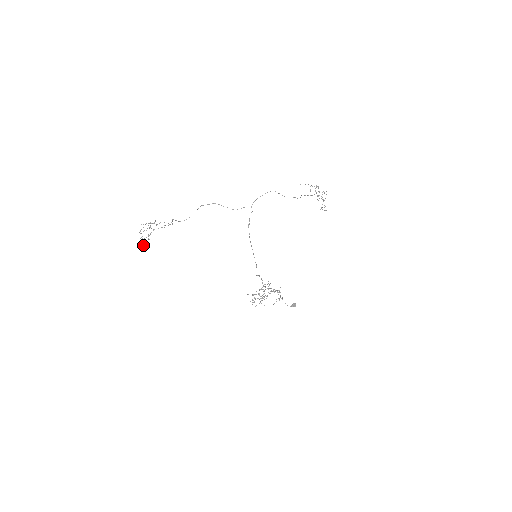
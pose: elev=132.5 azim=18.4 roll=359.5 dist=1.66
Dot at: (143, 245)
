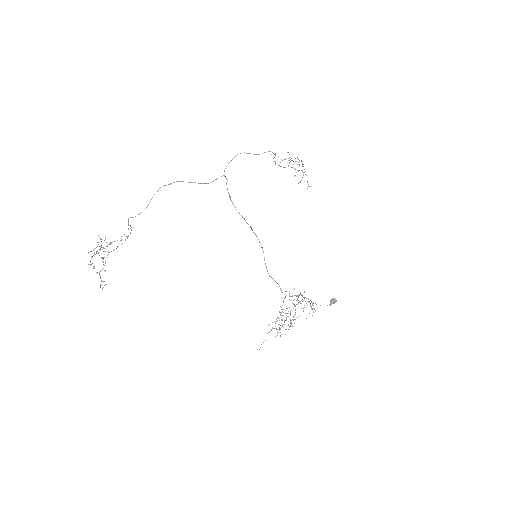
Dot at: (100, 284)
